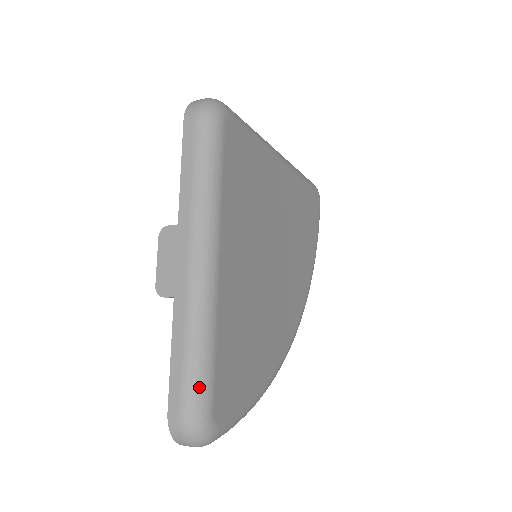
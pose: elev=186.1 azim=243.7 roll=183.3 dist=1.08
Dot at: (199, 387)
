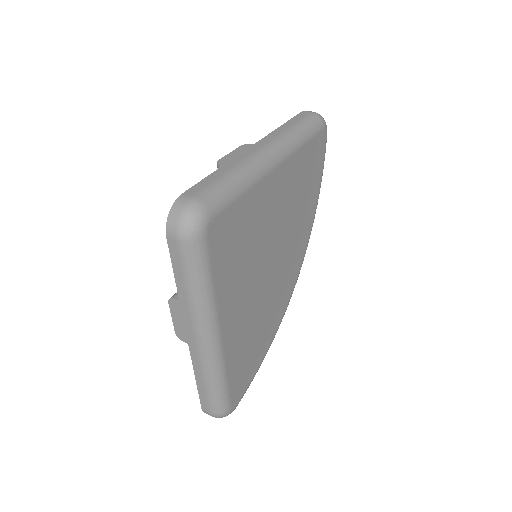
Dot at: (219, 402)
